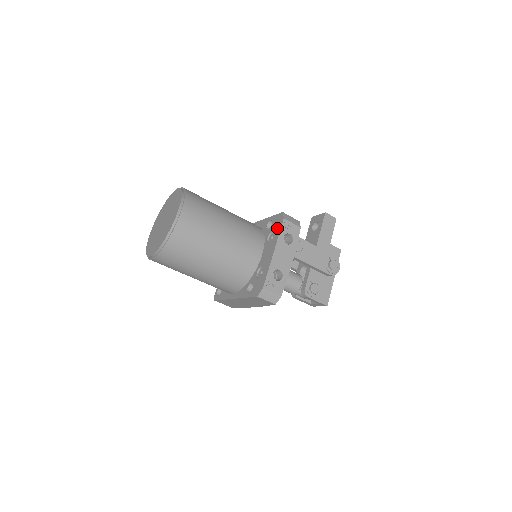
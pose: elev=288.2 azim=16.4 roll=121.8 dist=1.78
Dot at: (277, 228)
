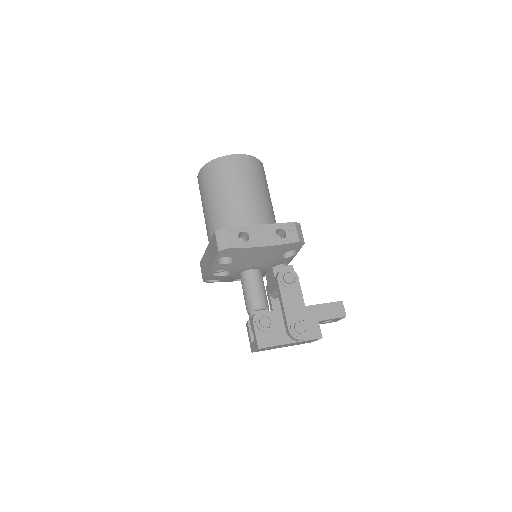
Dot at: occluded
